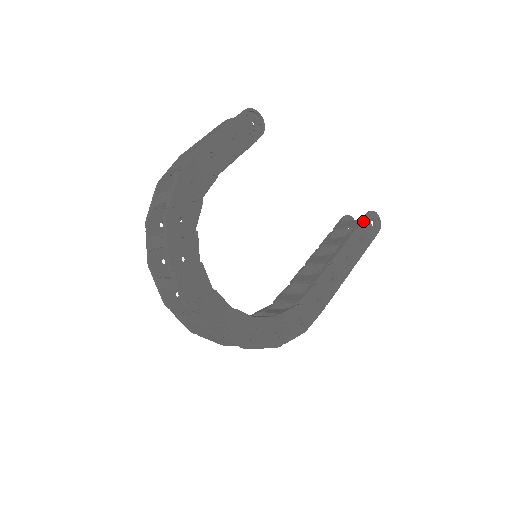
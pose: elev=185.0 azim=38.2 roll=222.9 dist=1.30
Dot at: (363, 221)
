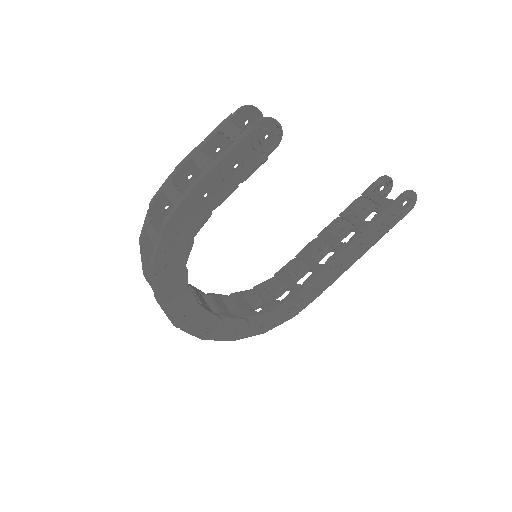
Dot at: (392, 206)
